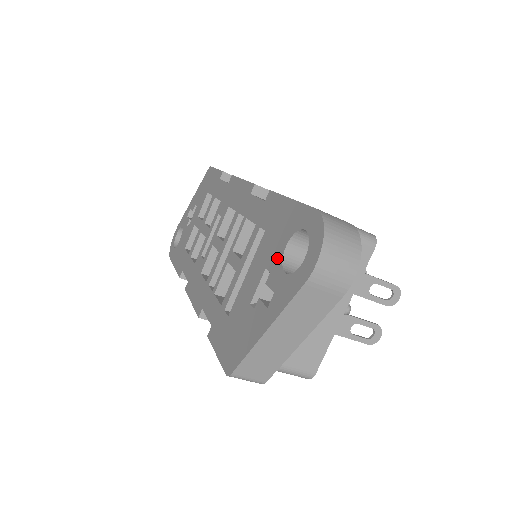
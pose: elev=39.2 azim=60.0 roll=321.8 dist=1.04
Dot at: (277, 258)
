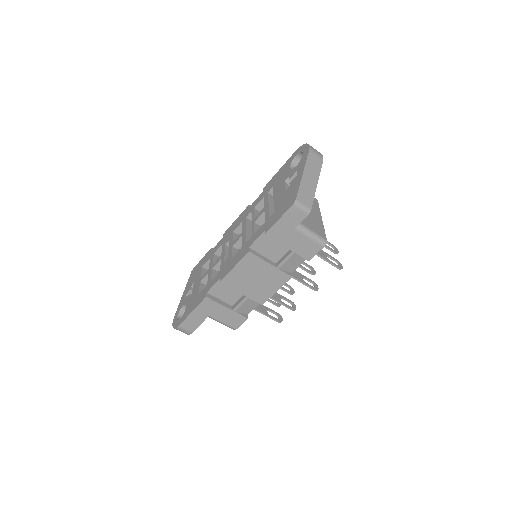
Dot at: (288, 173)
